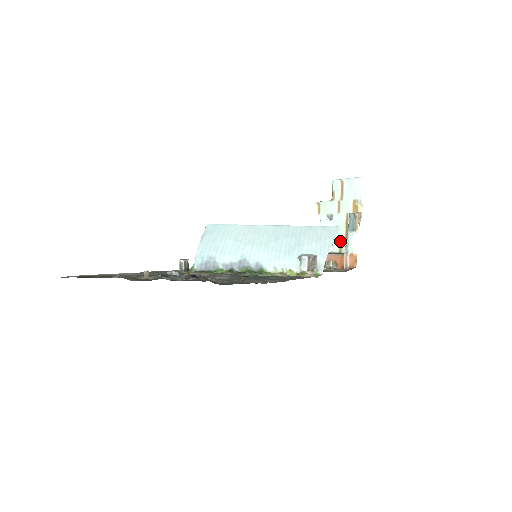
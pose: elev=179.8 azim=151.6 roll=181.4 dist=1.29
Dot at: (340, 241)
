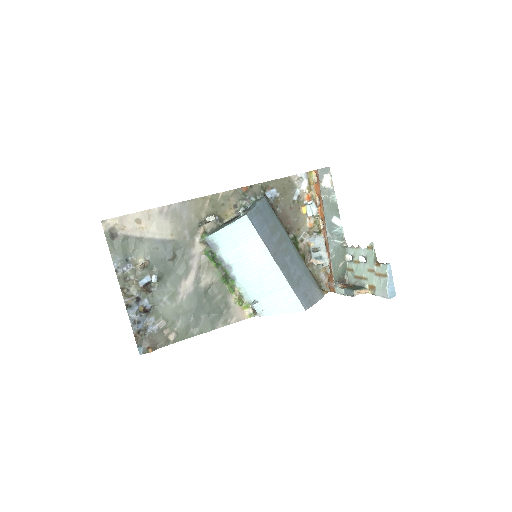
Dot at: (353, 270)
